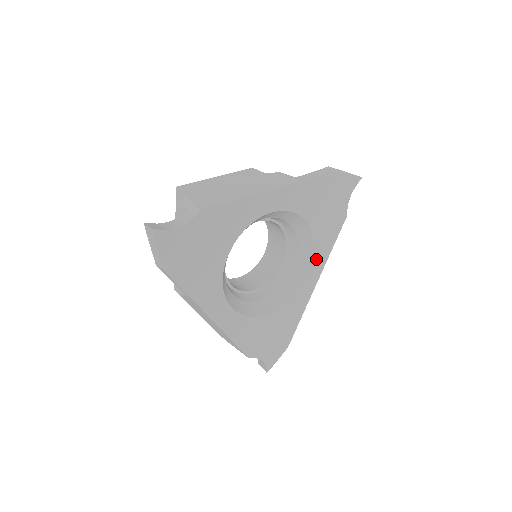
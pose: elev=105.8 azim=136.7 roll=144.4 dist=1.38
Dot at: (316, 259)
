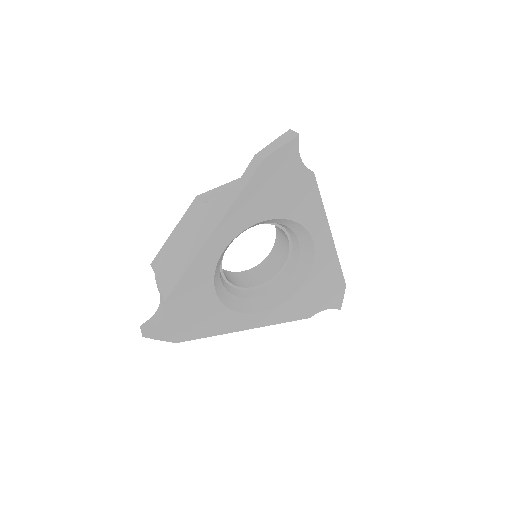
Dot at: (312, 226)
